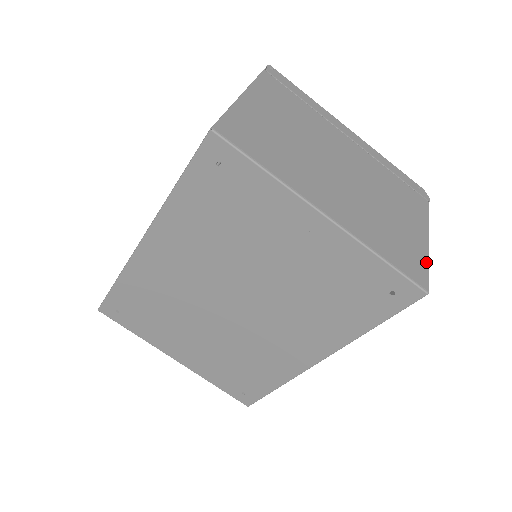
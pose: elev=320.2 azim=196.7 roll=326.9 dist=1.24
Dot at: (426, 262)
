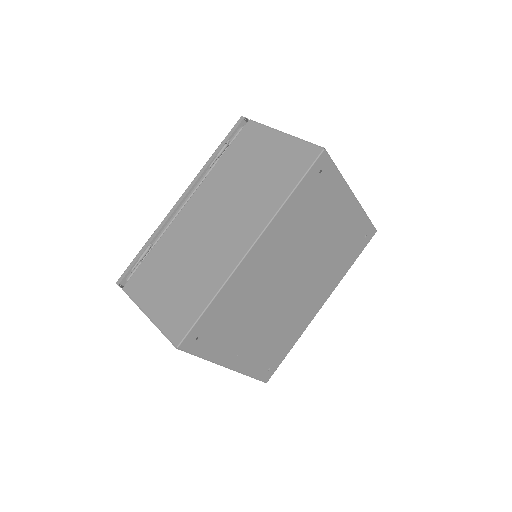
Dot at: occluded
